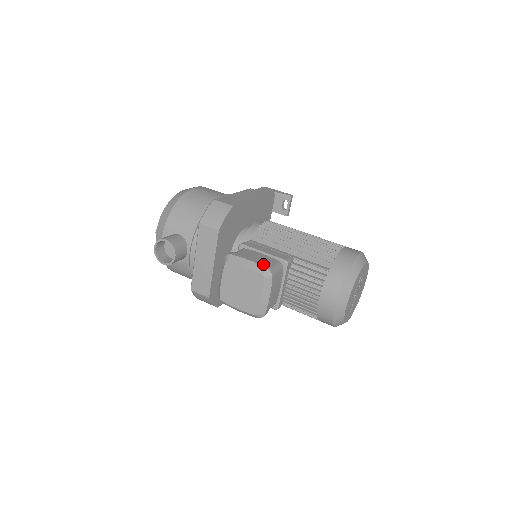
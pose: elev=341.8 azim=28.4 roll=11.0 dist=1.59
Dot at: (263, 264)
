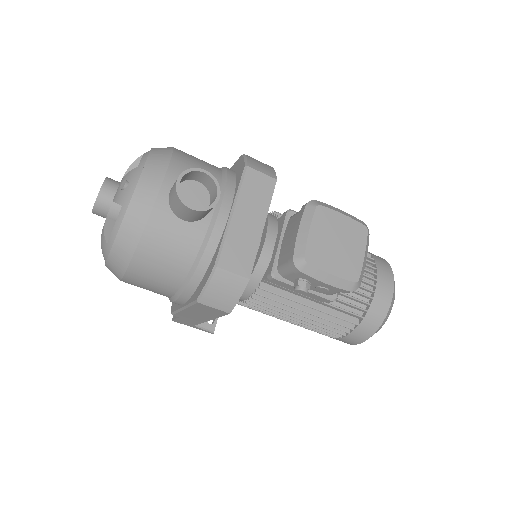
Dot at: occluded
